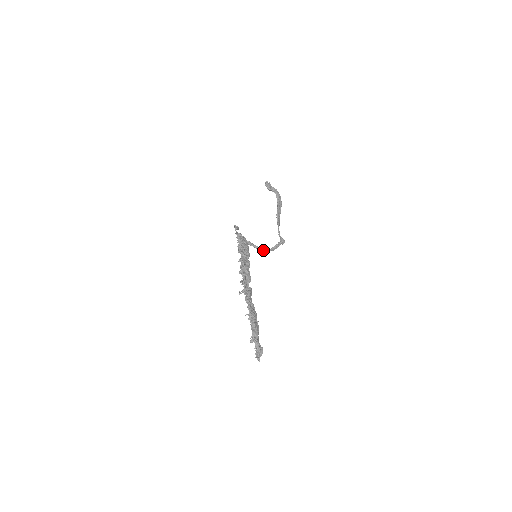
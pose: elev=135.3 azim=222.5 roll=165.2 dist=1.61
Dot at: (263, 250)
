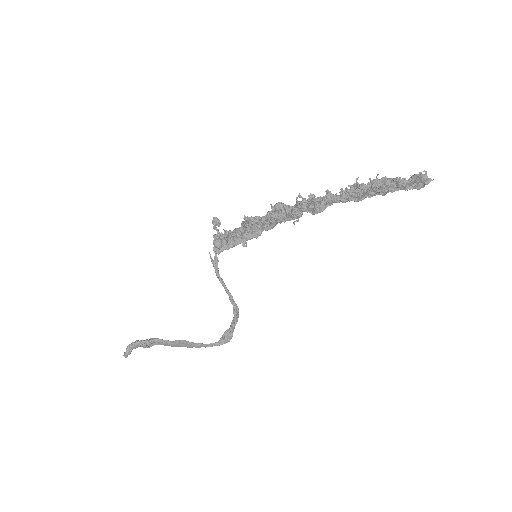
Dot at: (234, 301)
